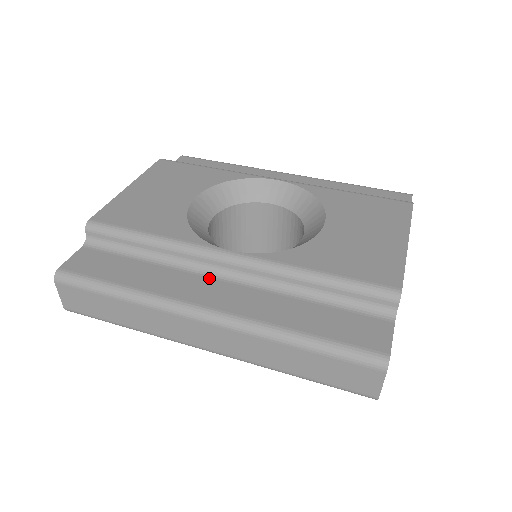
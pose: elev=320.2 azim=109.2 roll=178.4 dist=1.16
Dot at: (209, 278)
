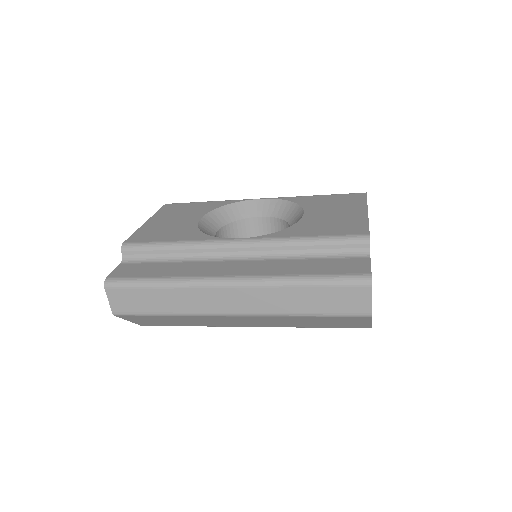
Dot at: (225, 261)
